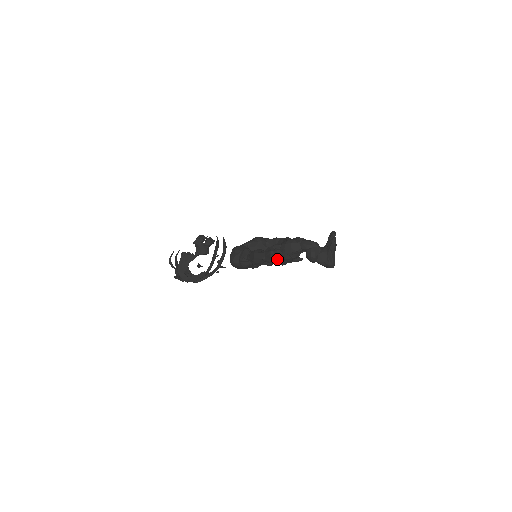
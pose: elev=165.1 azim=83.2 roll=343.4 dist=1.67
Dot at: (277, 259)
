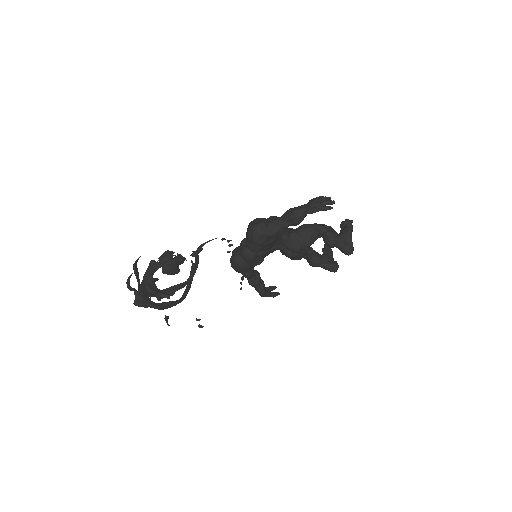
Dot at: (327, 204)
